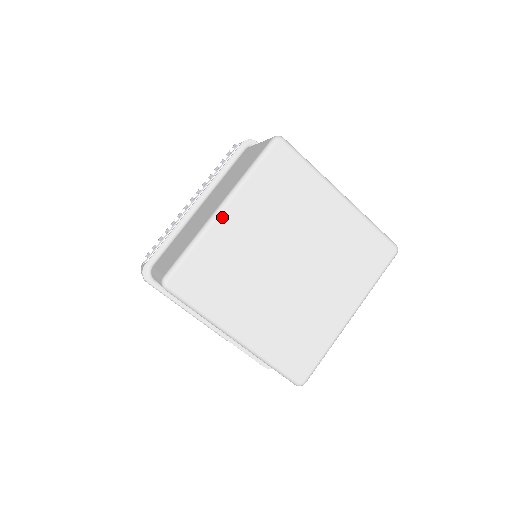
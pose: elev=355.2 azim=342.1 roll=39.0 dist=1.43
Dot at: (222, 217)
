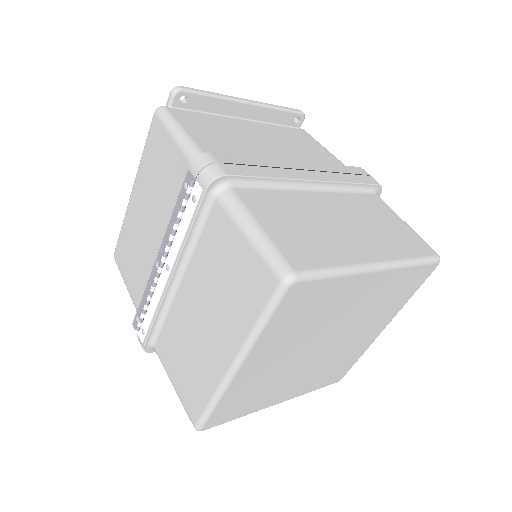
Dot at: (239, 373)
